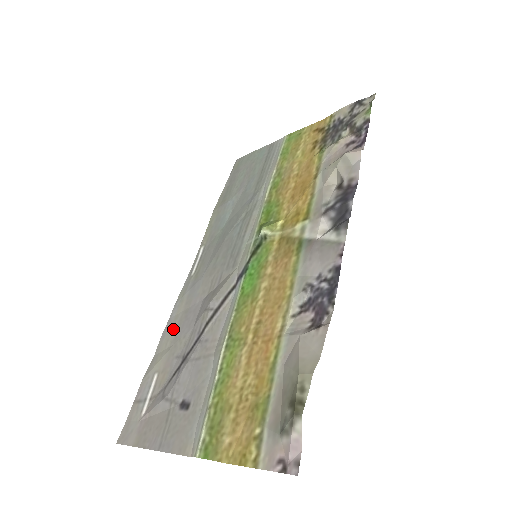
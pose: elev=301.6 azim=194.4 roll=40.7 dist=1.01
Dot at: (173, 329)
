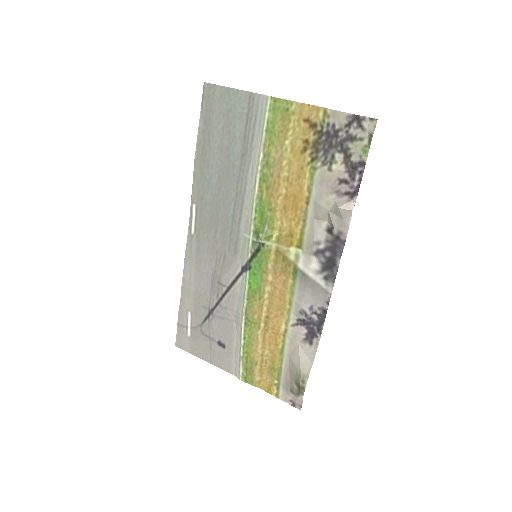
Dot at: (191, 282)
